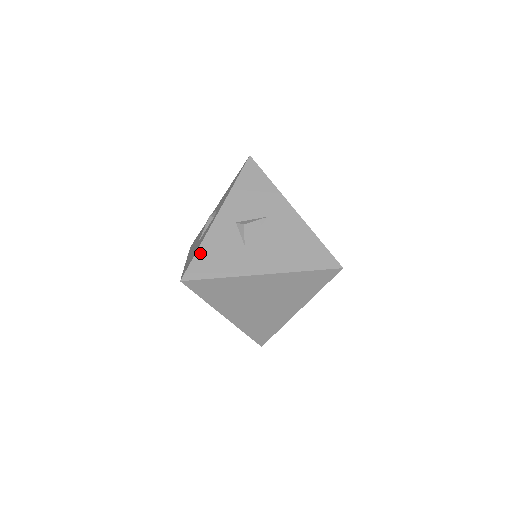
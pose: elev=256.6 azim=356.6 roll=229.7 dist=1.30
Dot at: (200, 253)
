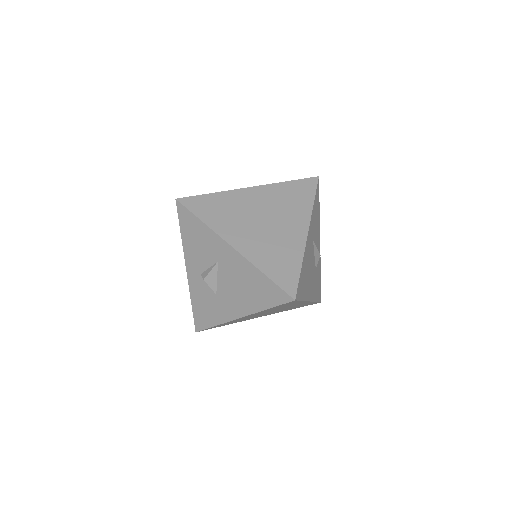
Dot at: (194, 308)
